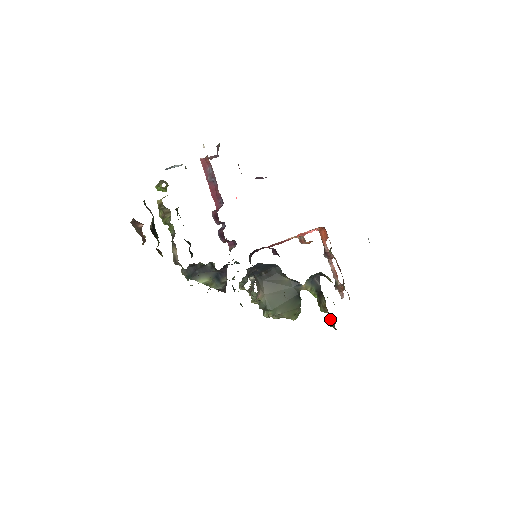
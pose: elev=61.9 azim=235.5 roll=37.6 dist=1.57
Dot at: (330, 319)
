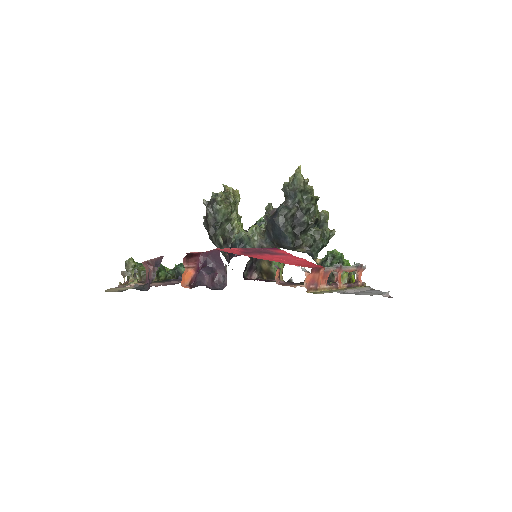
Dot at: occluded
